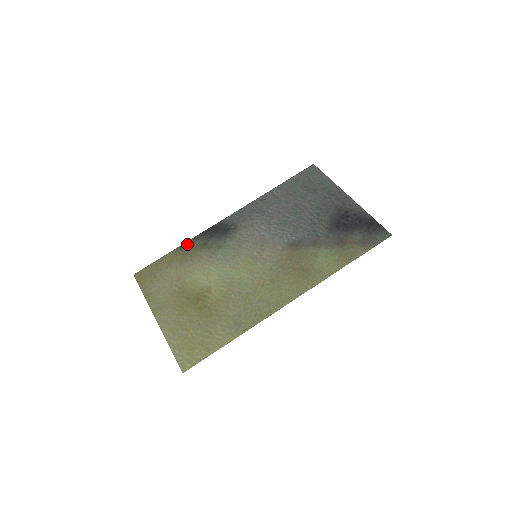
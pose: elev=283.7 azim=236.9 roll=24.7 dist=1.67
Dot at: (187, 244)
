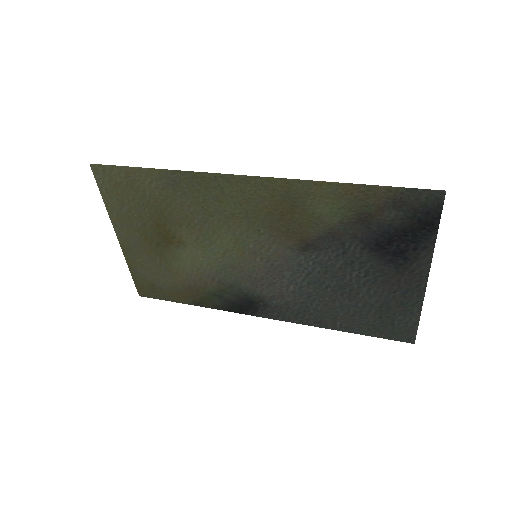
Dot at: (206, 304)
